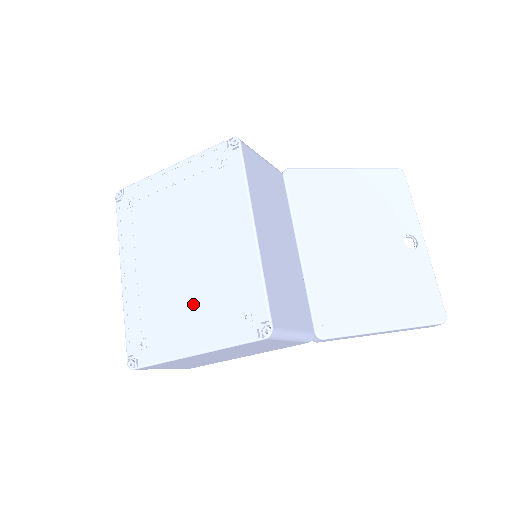
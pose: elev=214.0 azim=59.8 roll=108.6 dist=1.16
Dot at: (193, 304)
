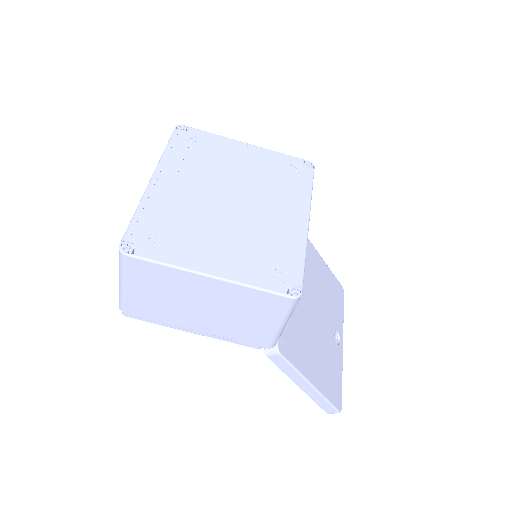
Dot at: (227, 238)
